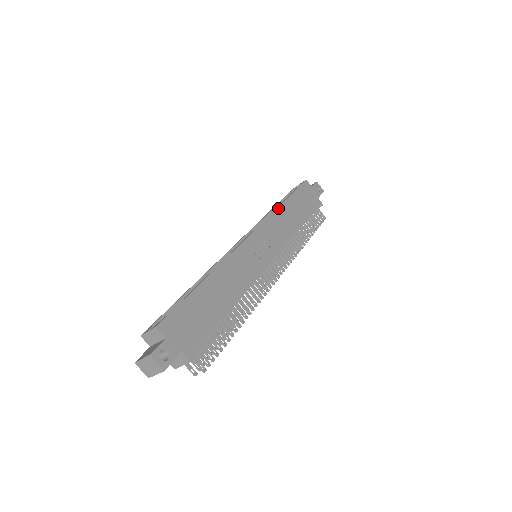
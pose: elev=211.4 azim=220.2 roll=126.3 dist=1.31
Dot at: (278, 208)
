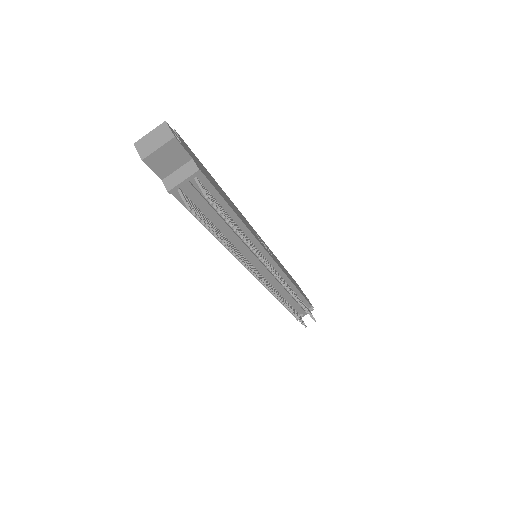
Dot at: occluded
